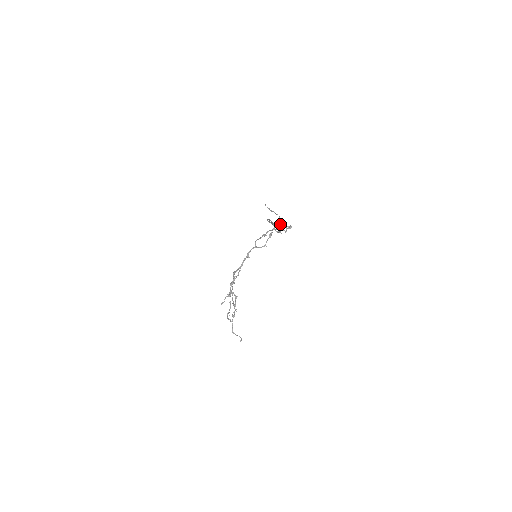
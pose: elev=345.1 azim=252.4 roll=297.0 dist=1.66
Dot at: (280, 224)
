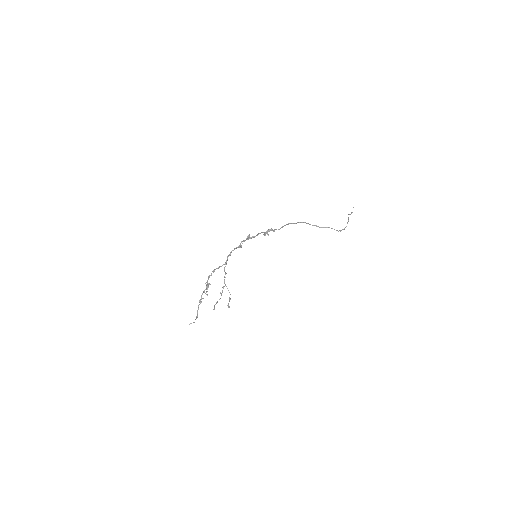
Dot at: (342, 229)
